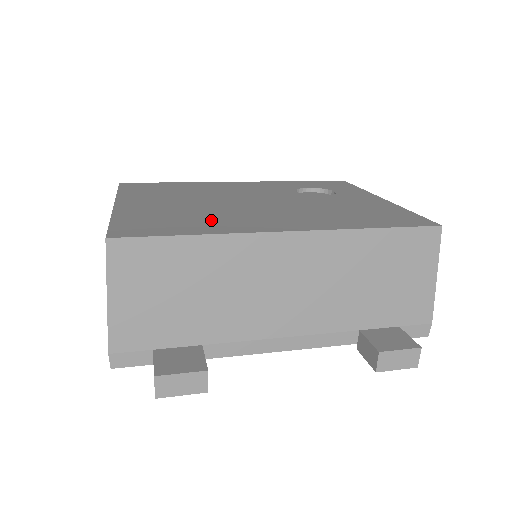
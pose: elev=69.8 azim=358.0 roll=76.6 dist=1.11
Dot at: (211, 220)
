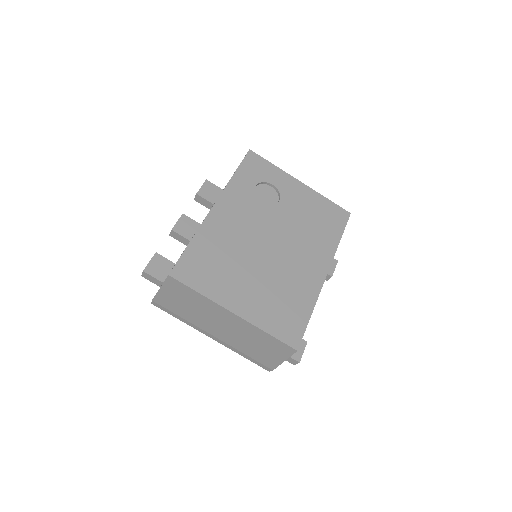
Dot at: (295, 291)
